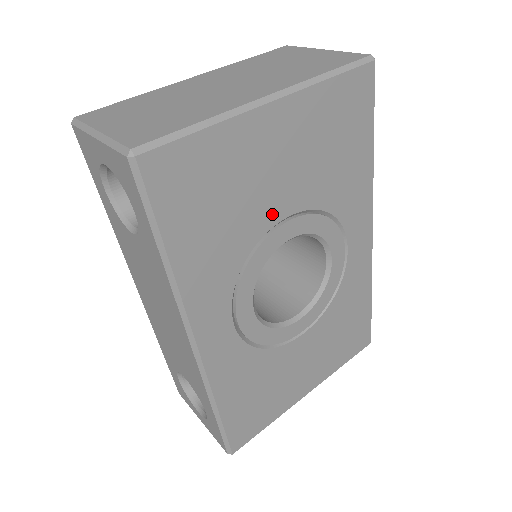
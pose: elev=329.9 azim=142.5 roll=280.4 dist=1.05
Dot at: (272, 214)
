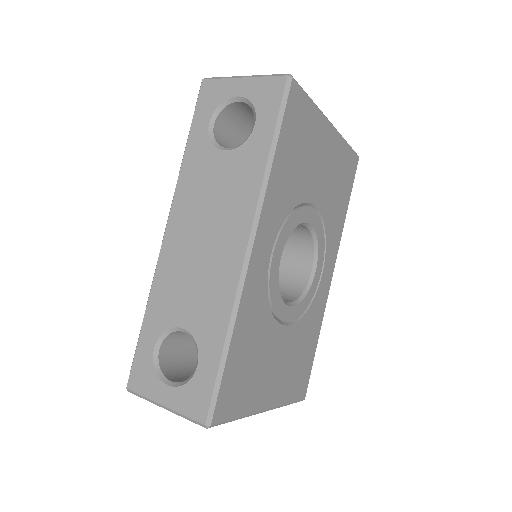
Dot at: (310, 193)
